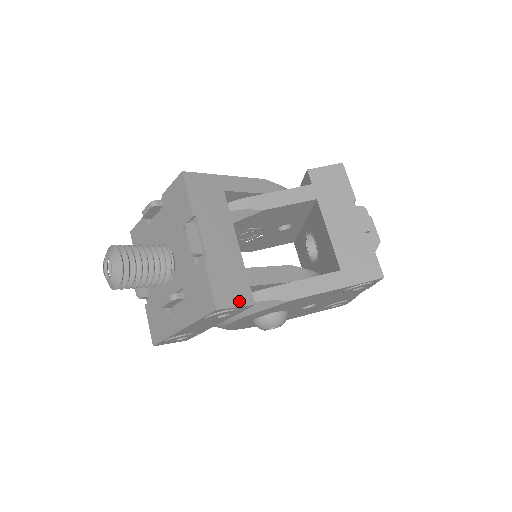
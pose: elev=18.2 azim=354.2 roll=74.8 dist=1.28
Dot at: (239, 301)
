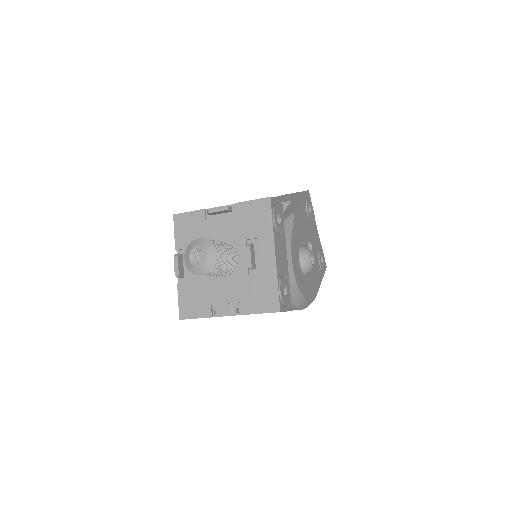
Dot at: occluded
